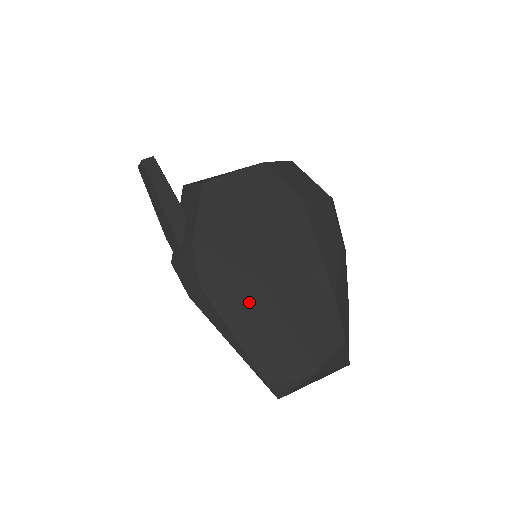
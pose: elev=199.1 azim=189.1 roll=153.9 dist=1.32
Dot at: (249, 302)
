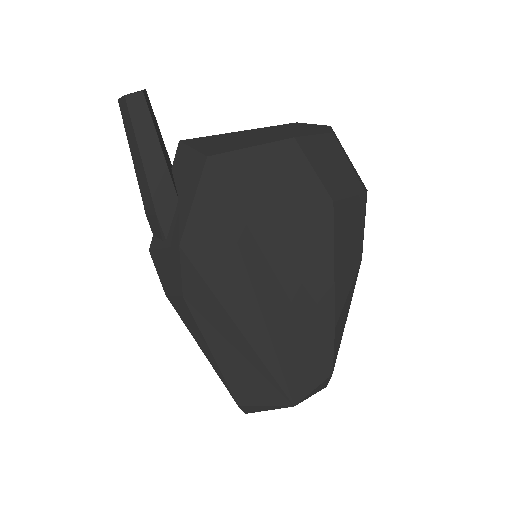
Dot at: (237, 326)
